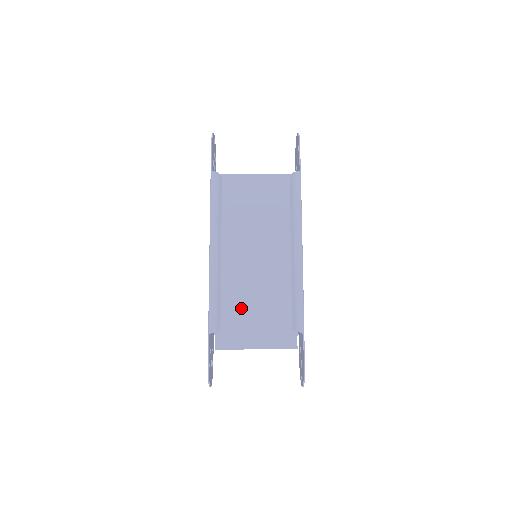
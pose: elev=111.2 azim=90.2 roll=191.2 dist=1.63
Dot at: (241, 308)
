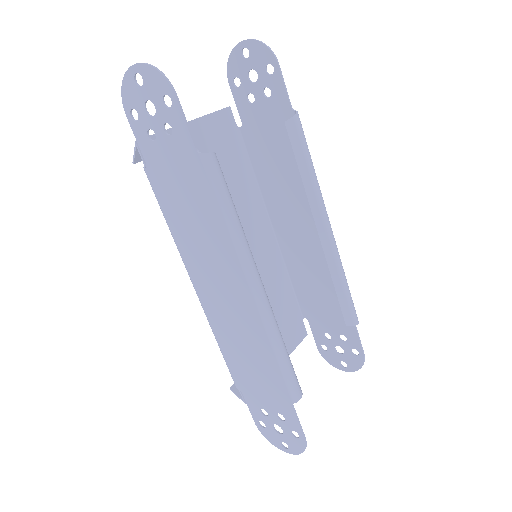
Dot at: occluded
